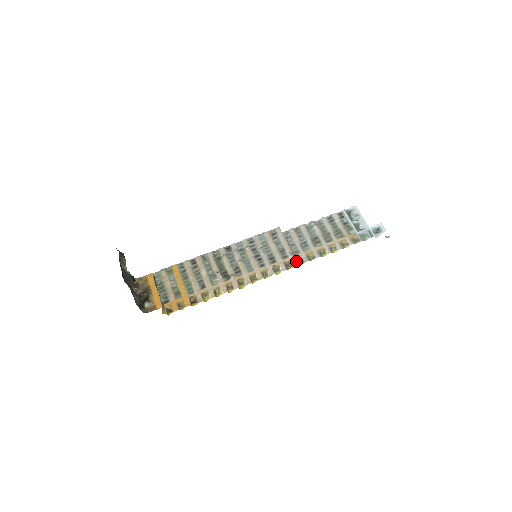
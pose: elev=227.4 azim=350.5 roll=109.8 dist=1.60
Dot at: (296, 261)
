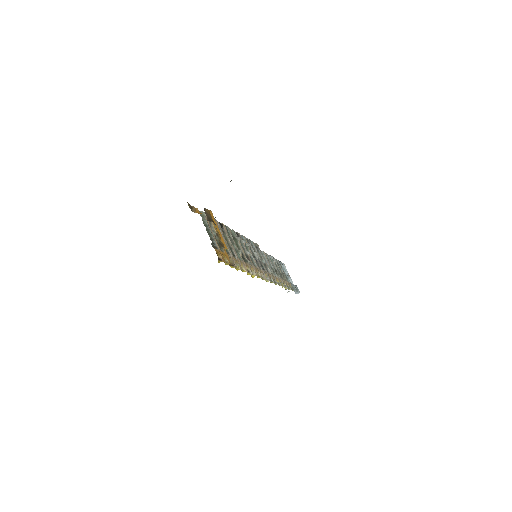
Dot at: occluded
